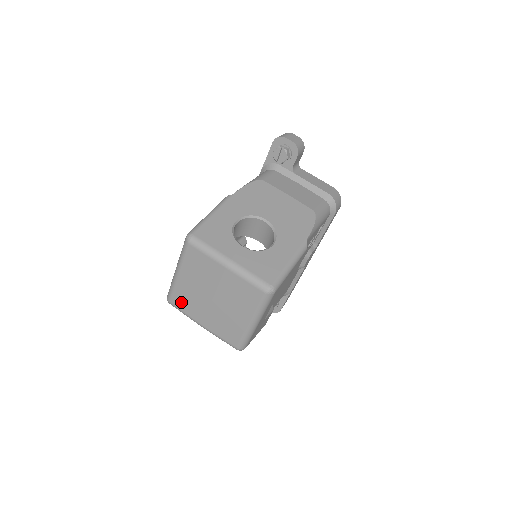
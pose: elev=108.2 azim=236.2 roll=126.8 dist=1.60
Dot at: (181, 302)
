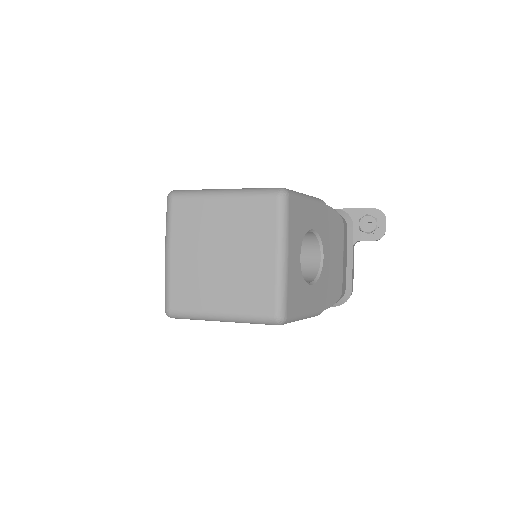
Dot at: (184, 214)
